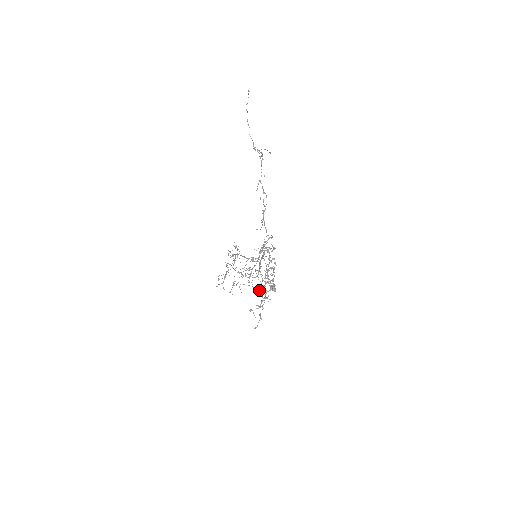
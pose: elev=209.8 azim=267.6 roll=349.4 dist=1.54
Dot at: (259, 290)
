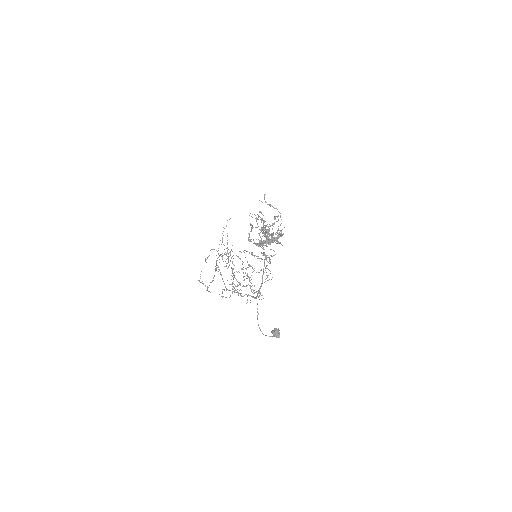
Dot at: occluded
